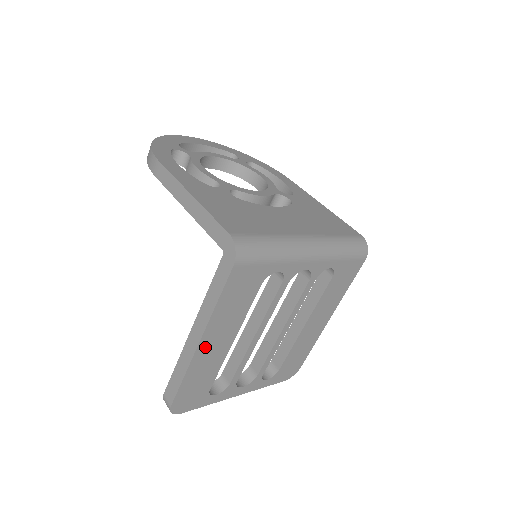
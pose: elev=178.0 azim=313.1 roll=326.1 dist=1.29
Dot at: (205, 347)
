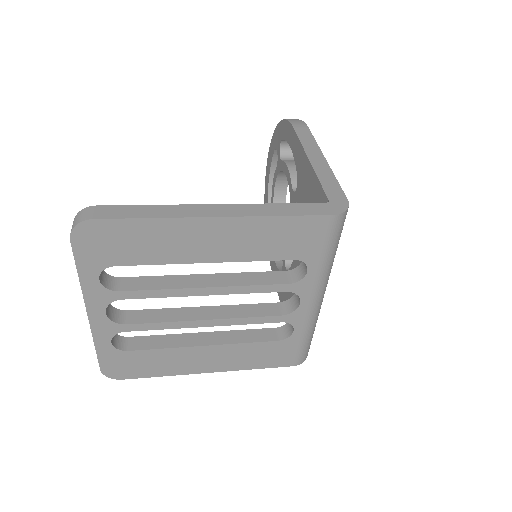
Dot at: (207, 228)
